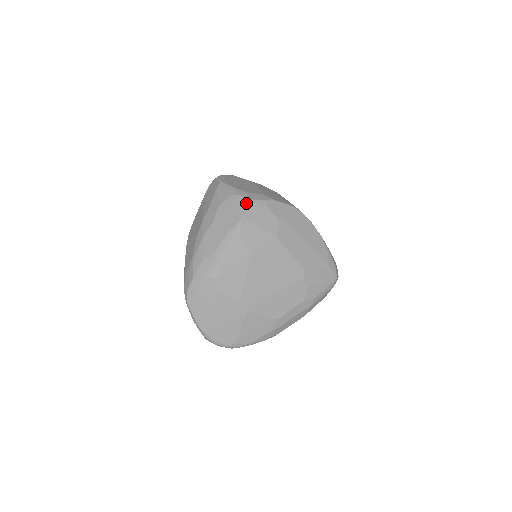
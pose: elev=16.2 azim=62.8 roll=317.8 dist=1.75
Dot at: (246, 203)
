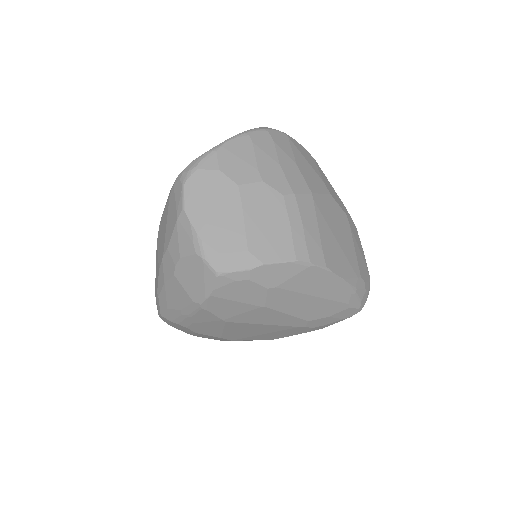
Dot at: (214, 278)
